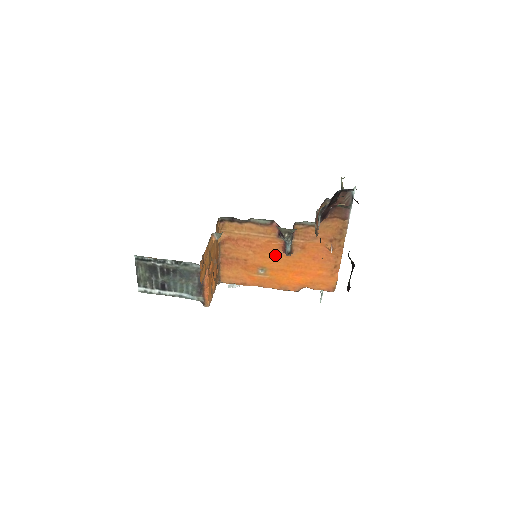
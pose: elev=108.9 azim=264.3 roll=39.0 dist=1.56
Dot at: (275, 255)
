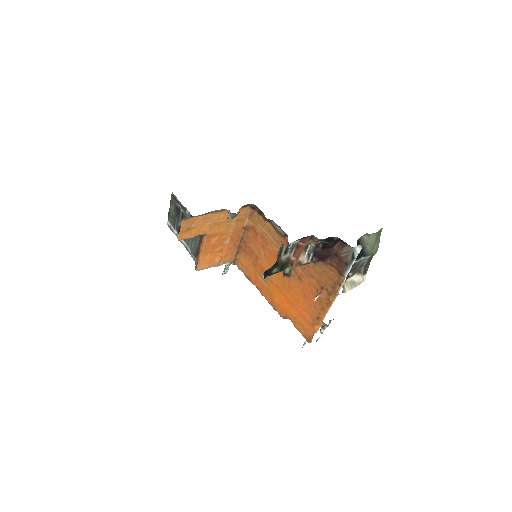
Dot at: occluded
